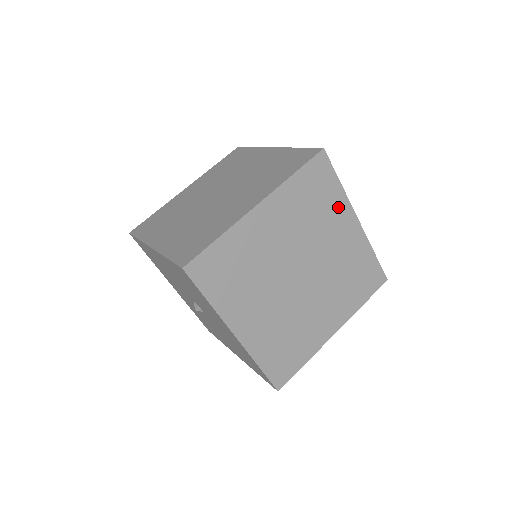
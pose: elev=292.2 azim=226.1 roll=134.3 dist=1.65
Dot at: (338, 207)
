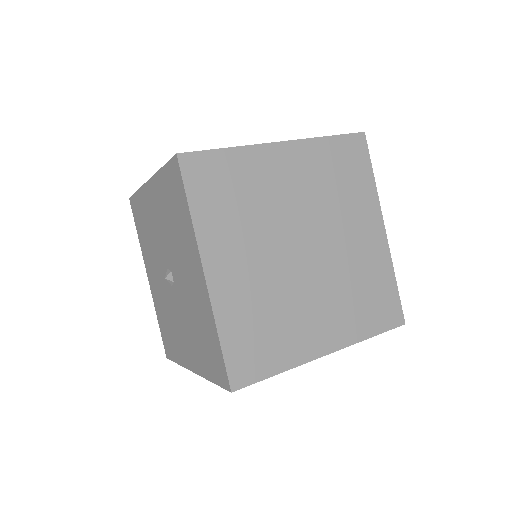
Dot at: (366, 200)
